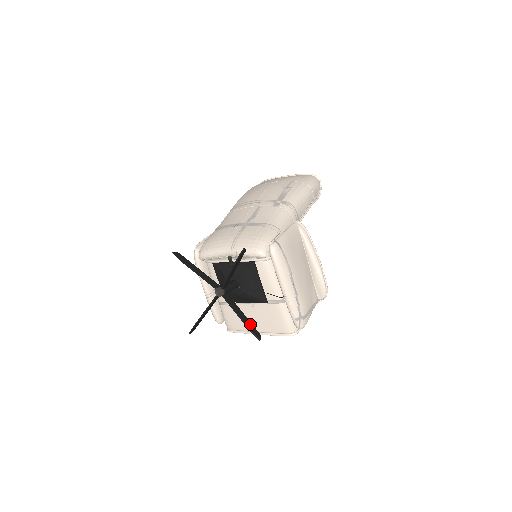
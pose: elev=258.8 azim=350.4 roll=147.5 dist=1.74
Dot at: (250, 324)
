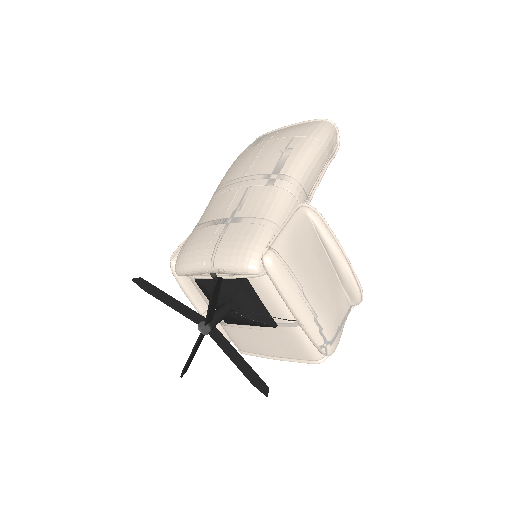
Dot at: (251, 372)
